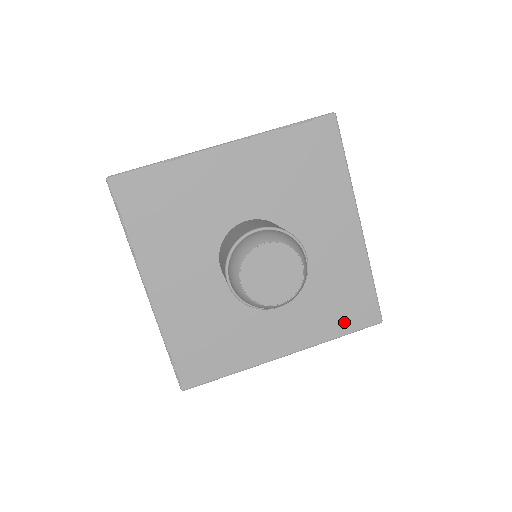
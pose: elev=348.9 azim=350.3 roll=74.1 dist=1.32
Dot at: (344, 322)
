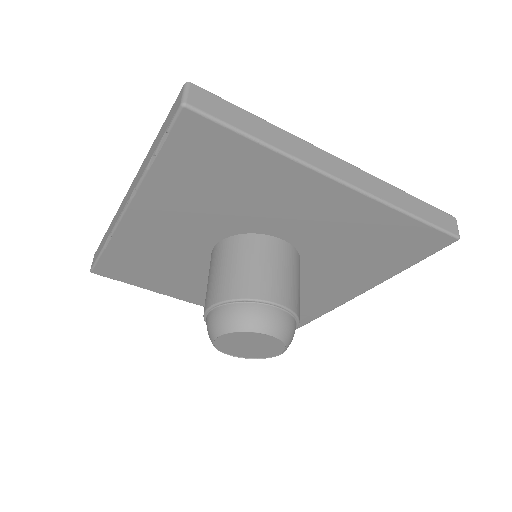
Dot at: (404, 258)
